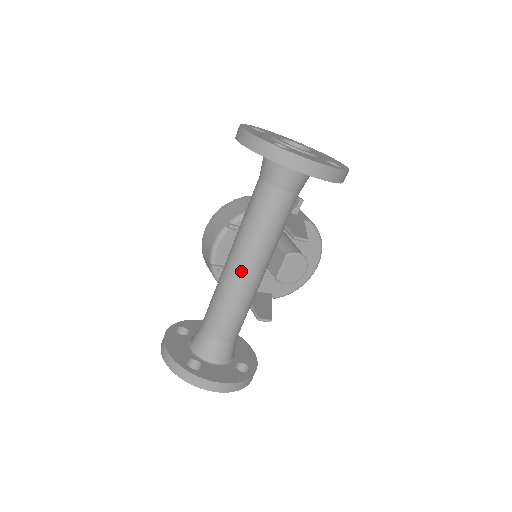
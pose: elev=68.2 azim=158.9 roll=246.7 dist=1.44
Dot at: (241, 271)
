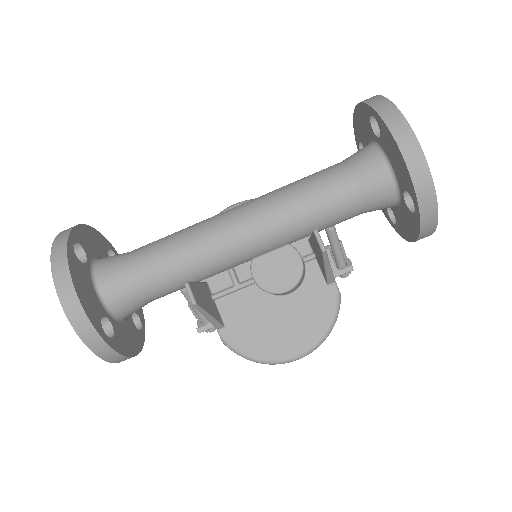
Dot at: (231, 216)
